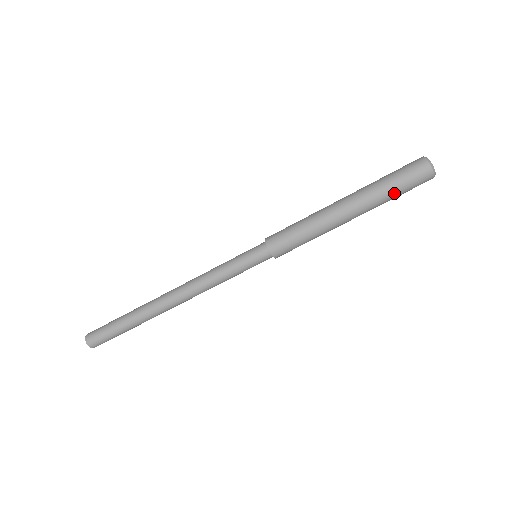
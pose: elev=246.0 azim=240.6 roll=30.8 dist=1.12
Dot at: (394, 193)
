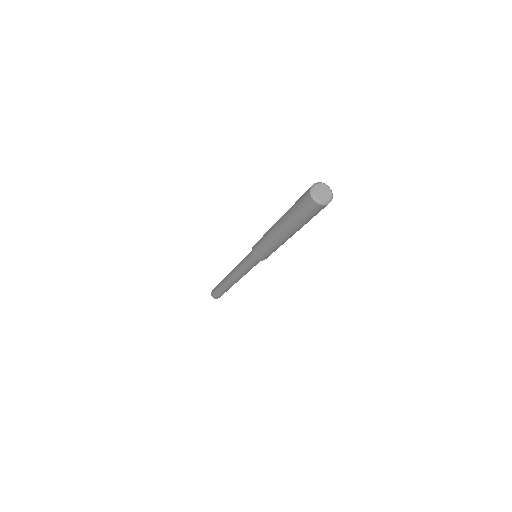
Dot at: (307, 221)
